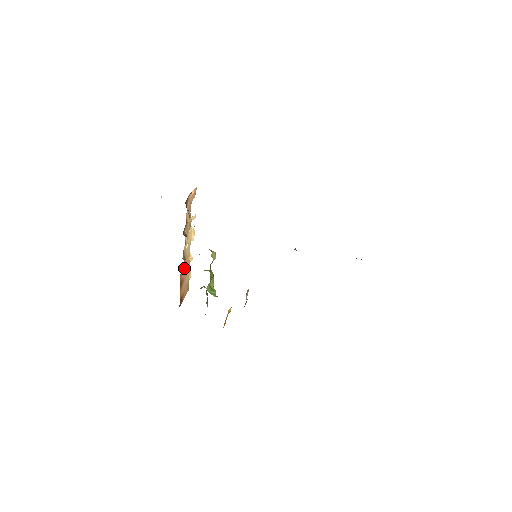
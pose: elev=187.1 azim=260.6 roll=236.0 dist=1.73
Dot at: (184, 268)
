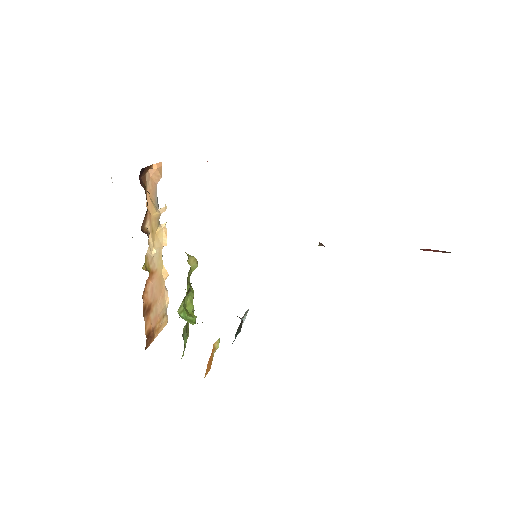
Dot at: (151, 286)
